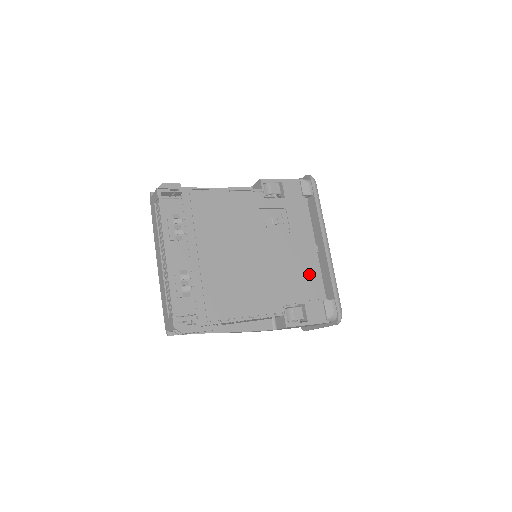
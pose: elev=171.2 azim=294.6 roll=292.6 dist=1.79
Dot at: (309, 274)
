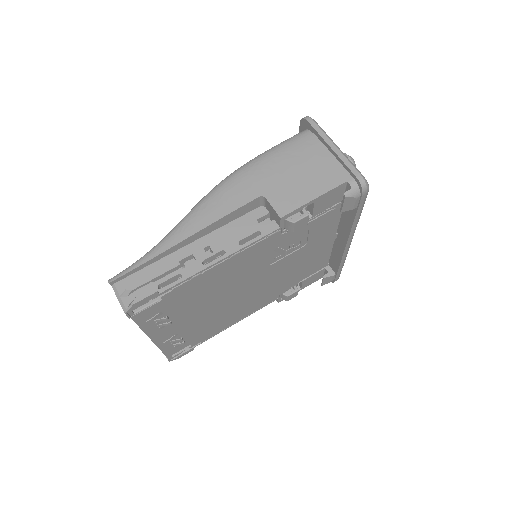
Dot at: (316, 261)
